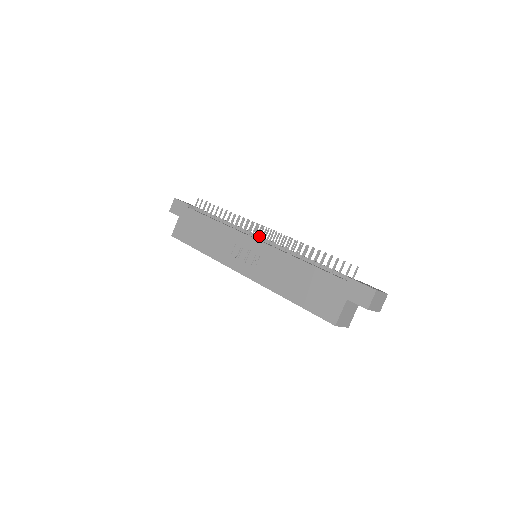
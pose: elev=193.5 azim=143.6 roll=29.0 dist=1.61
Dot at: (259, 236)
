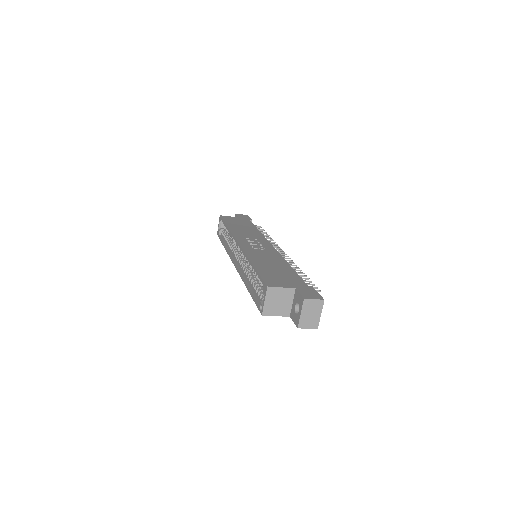
Dot at: occluded
